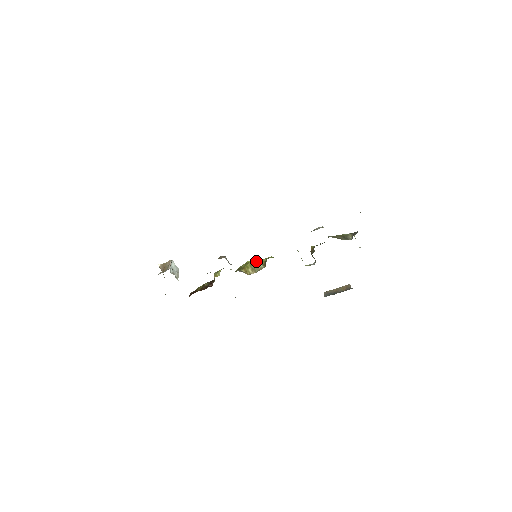
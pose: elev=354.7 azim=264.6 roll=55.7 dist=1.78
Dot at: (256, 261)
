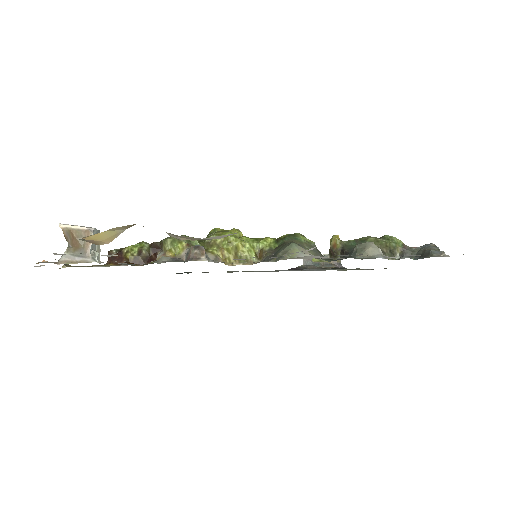
Dot at: (246, 244)
